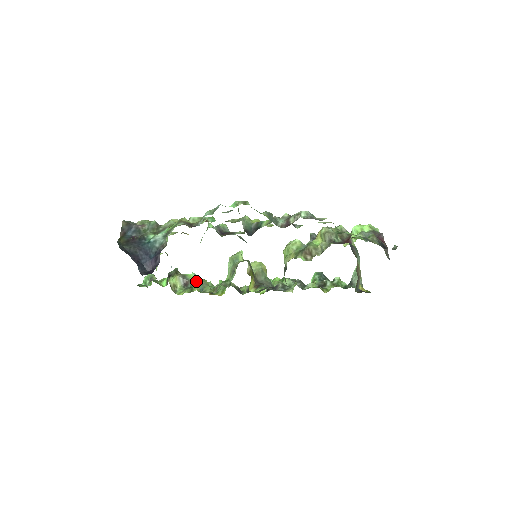
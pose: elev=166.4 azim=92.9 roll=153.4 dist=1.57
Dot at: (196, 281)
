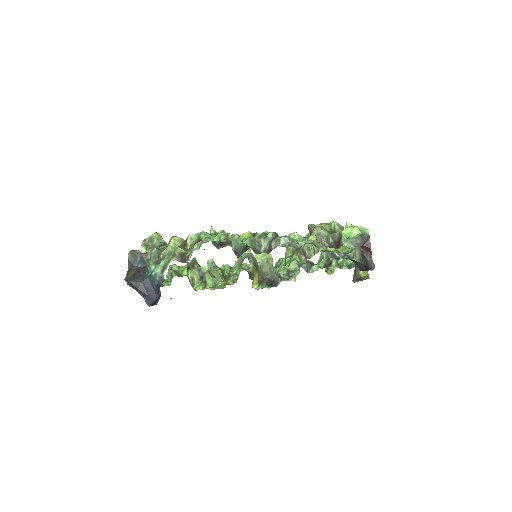
Dot at: (209, 276)
